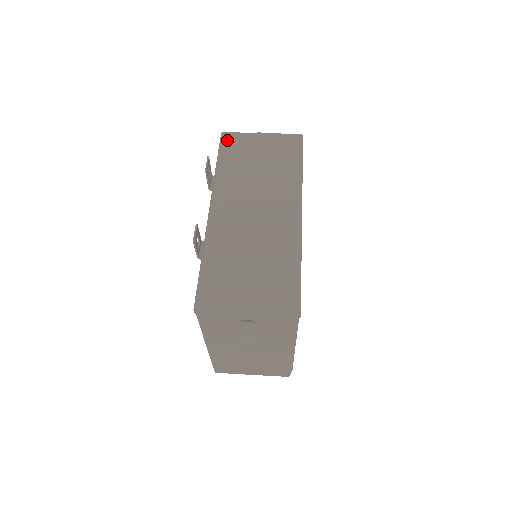
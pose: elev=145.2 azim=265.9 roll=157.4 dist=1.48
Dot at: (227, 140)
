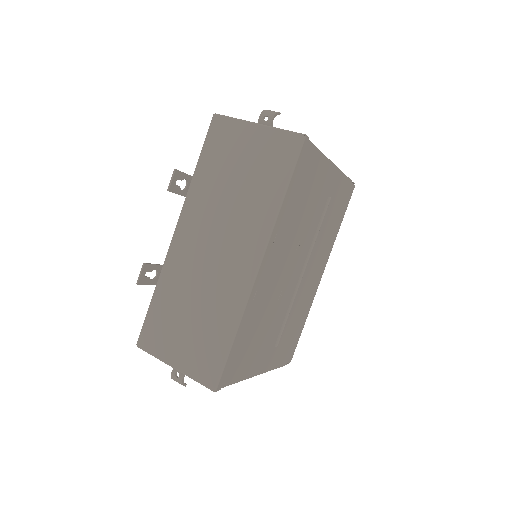
Dot at: (215, 129)
